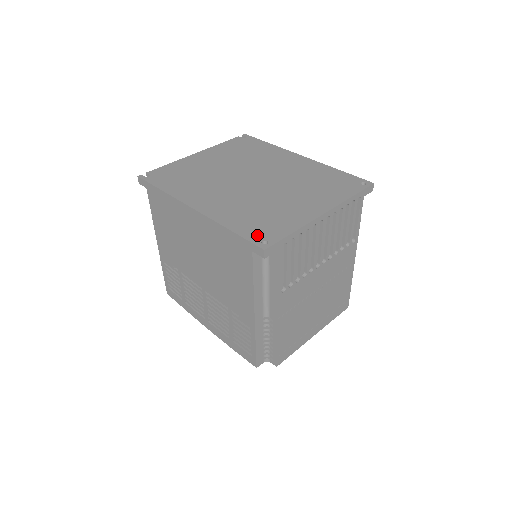
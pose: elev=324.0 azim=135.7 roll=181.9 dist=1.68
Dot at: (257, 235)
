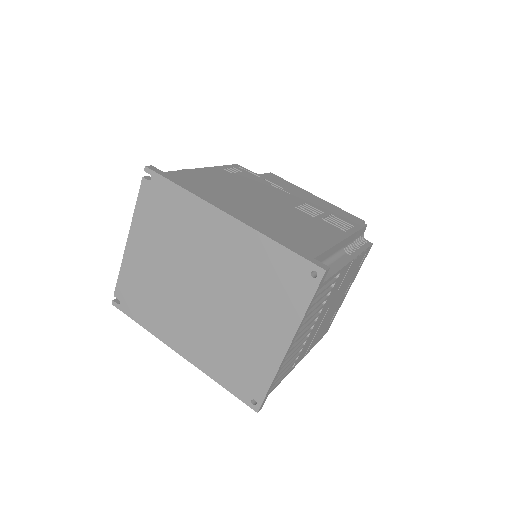
Dot at: (244, 392)
